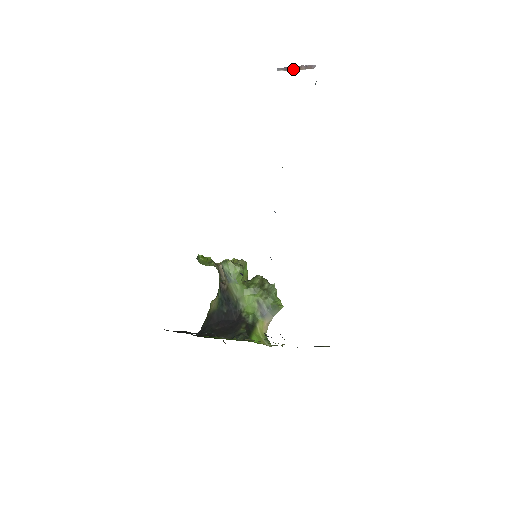
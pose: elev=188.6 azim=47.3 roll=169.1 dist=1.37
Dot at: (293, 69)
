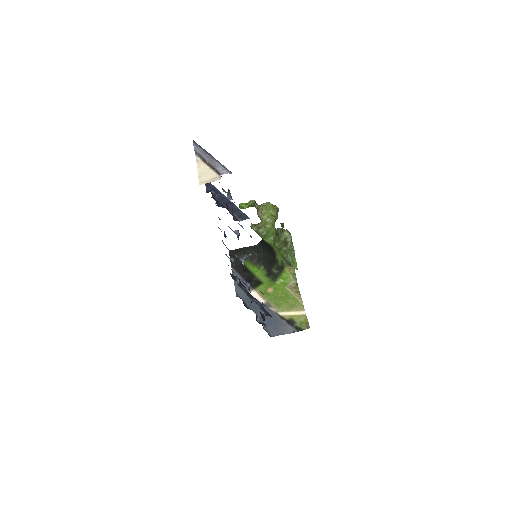
Dot at: (206, 163)
